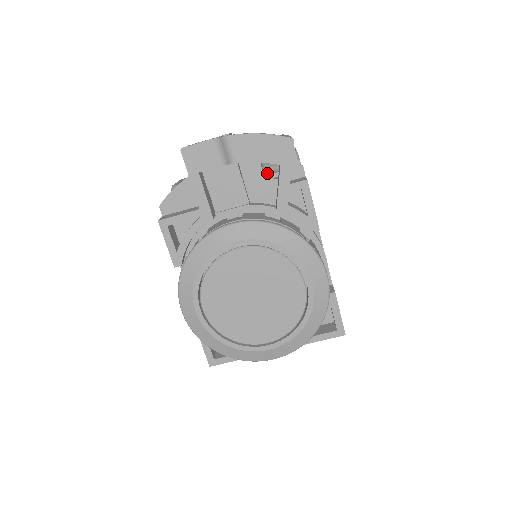
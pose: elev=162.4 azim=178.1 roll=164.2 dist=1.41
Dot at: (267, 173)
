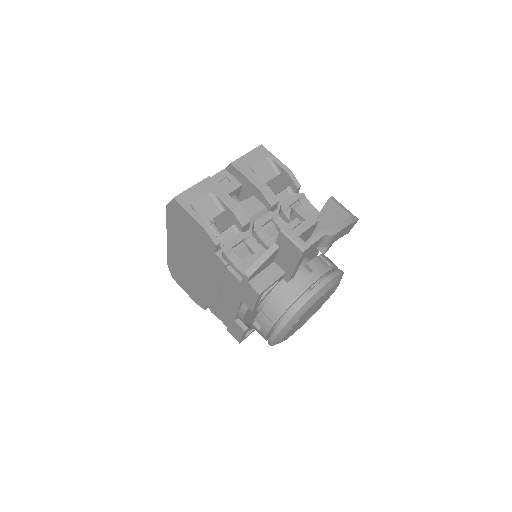
Dot at: occluded
